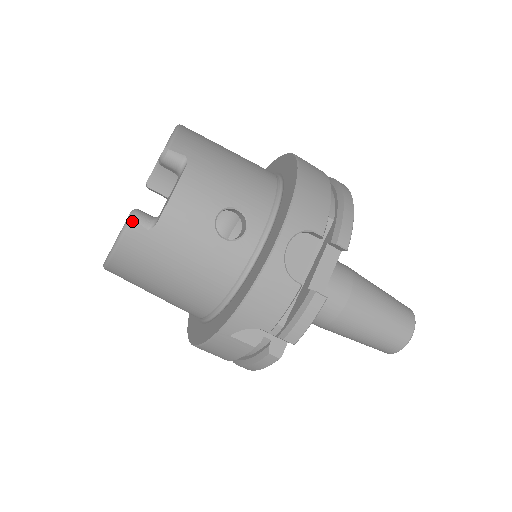
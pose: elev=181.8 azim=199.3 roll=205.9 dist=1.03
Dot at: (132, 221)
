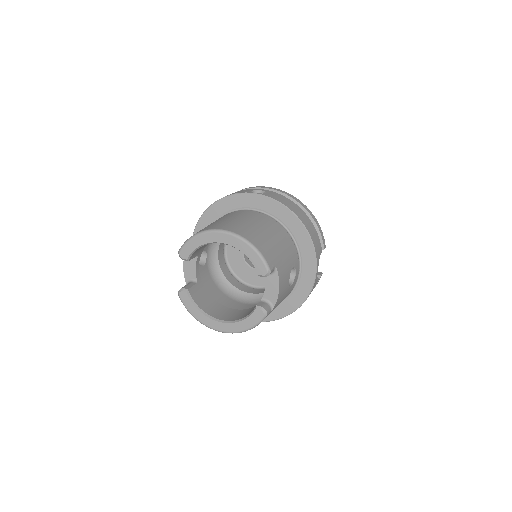
Dot at: occluded
